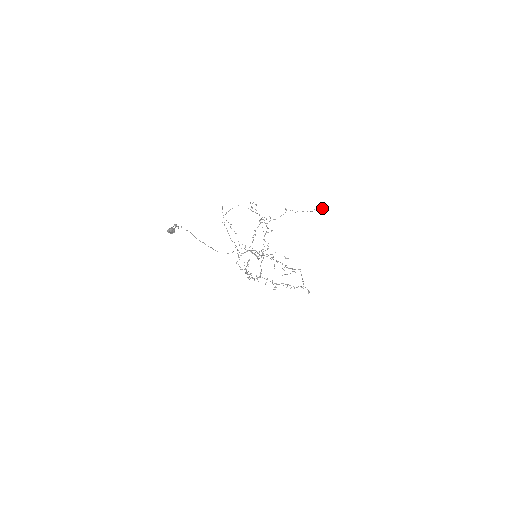
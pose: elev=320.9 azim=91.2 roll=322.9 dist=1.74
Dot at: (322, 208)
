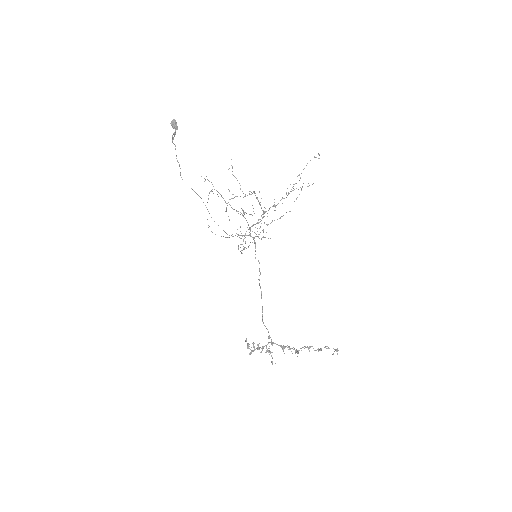
Dot at: occluded
